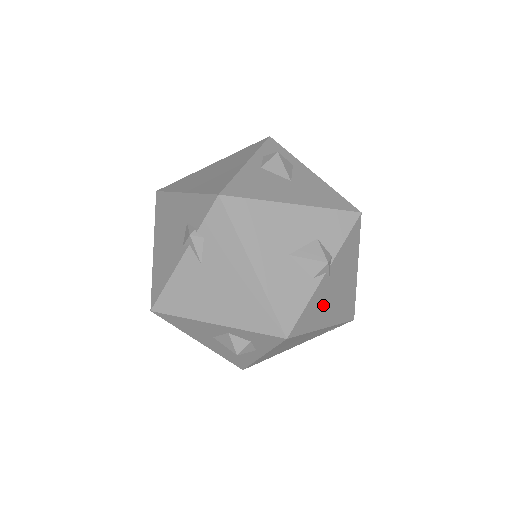
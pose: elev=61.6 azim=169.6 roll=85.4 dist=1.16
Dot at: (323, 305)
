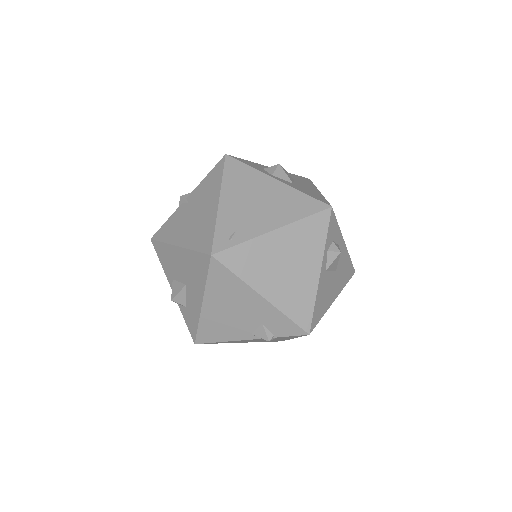
Dot at: occluded
